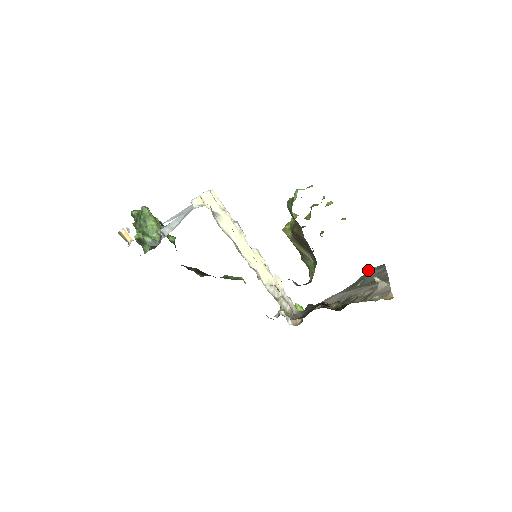
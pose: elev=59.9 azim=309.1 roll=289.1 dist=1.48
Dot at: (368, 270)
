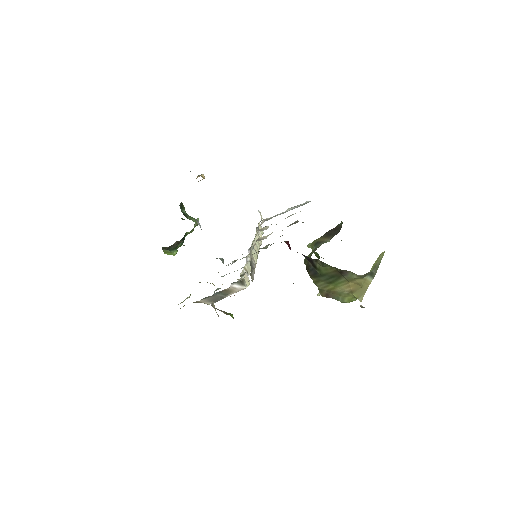
Dot at: (374, 268)
